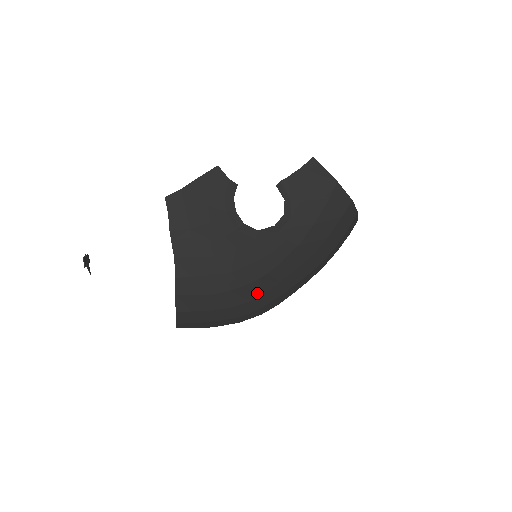
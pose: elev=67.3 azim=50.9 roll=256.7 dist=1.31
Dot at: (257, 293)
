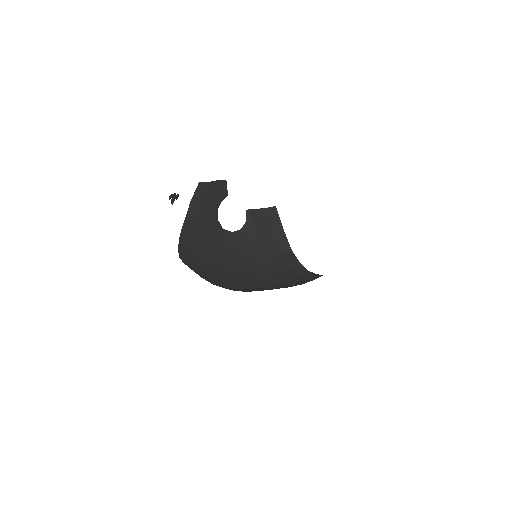
Dot at: (217, 269)
